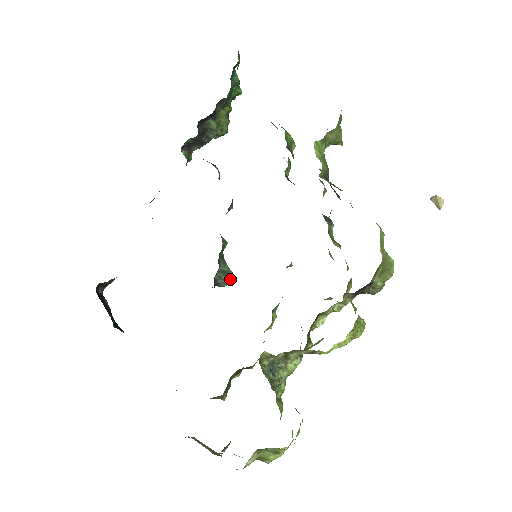
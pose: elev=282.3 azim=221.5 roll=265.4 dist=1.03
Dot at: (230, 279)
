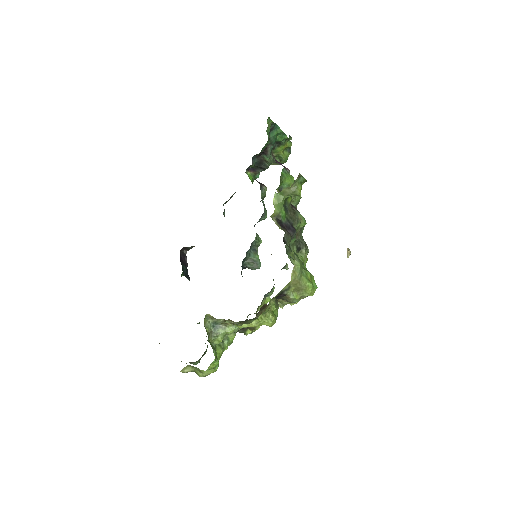
Dot at: (257, 266)
